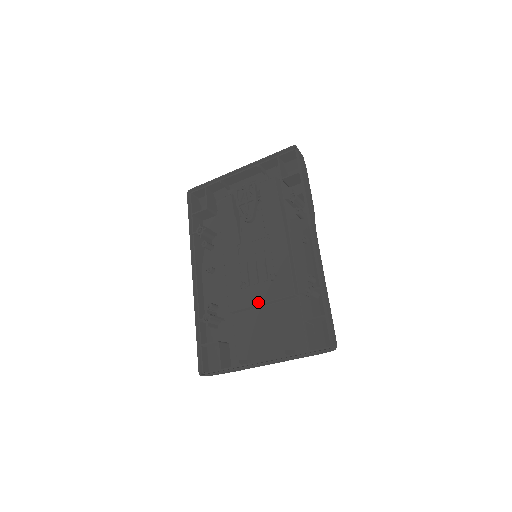
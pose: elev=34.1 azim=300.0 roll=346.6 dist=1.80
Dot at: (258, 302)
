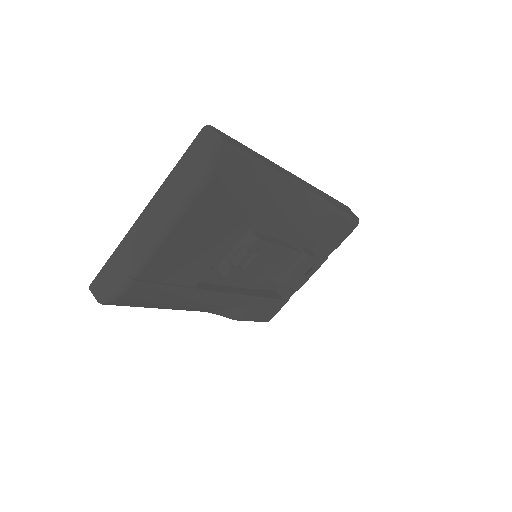
Dot at: occluded
